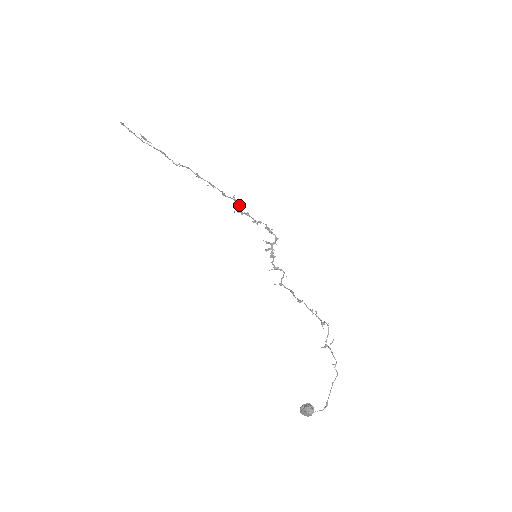
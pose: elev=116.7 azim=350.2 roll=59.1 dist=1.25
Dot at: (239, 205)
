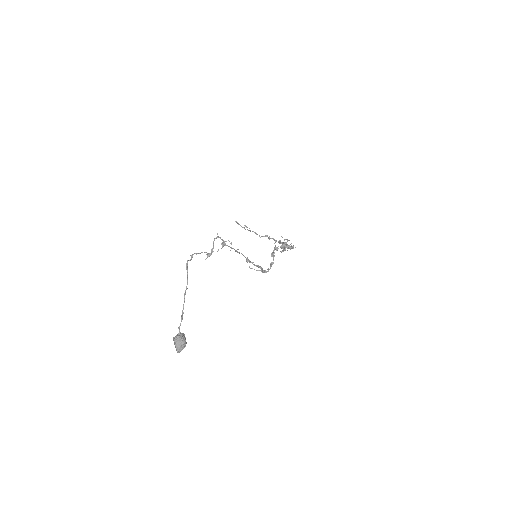
Dot at: (285, 244)
